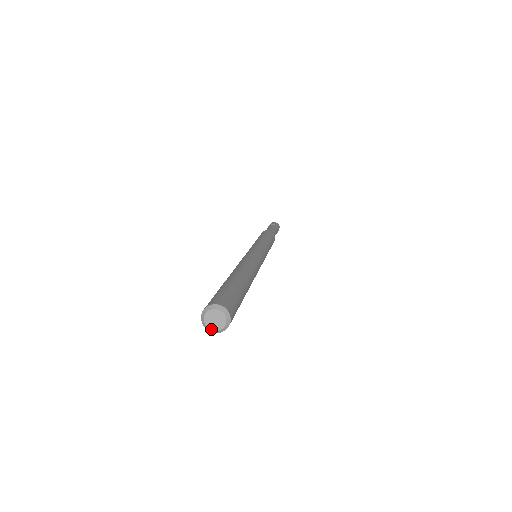
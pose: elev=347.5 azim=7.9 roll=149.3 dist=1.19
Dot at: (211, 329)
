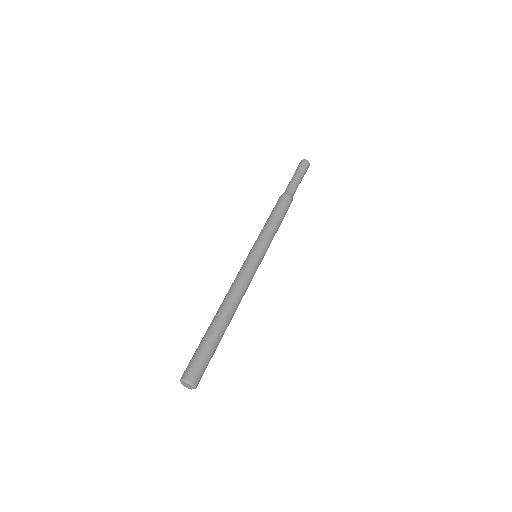
Dot at: (184, 386)
